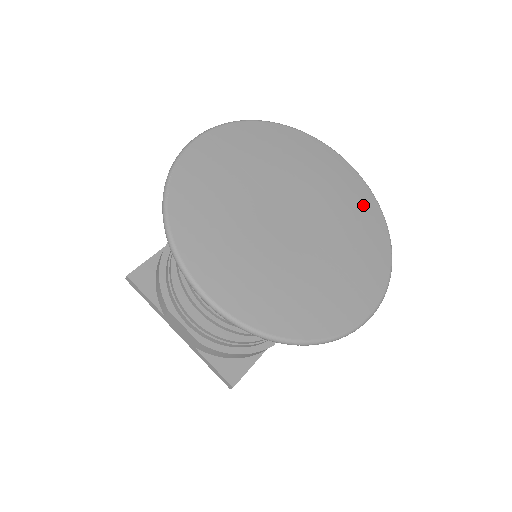
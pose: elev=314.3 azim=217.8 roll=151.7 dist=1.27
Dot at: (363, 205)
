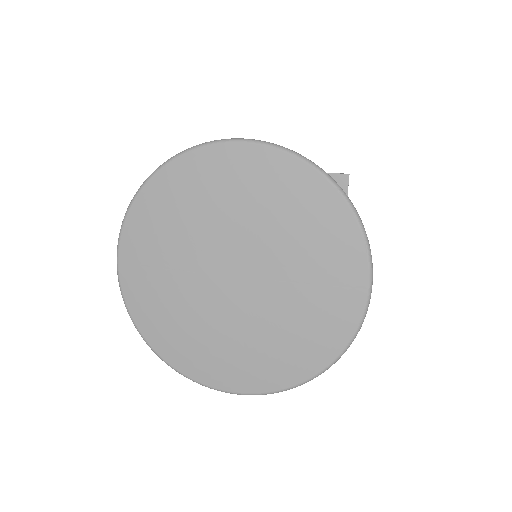
Dot at: (286, 184)
